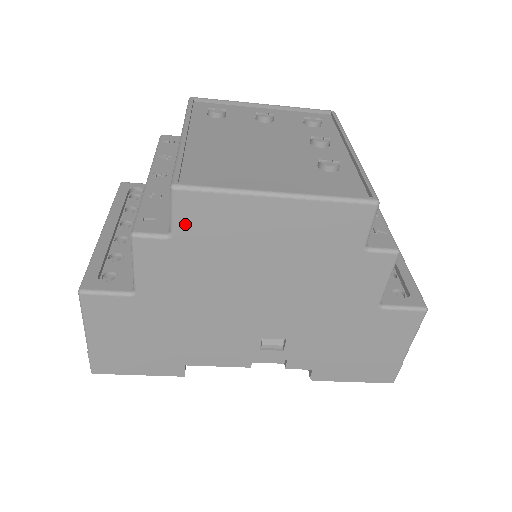
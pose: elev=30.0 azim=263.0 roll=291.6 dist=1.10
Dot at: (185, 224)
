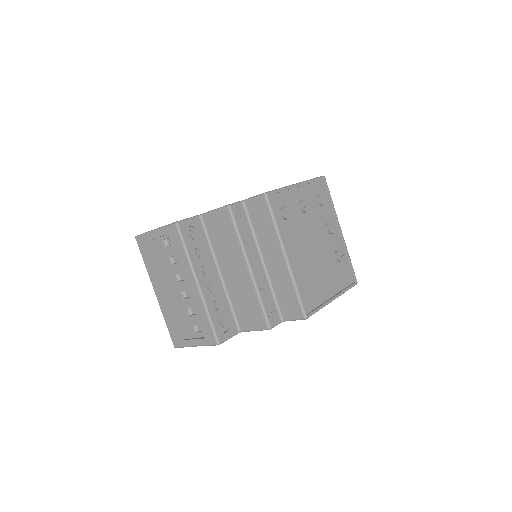
Dot at: occluded
